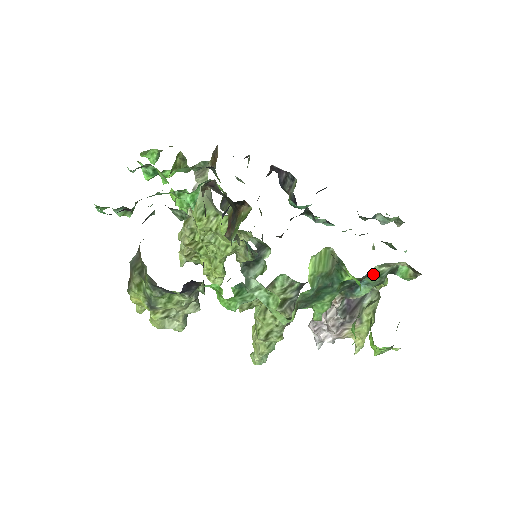
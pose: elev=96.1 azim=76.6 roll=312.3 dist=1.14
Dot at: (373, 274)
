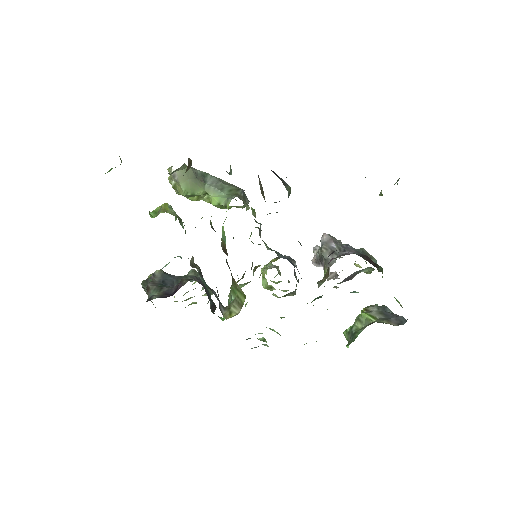
Dot at: occluded
